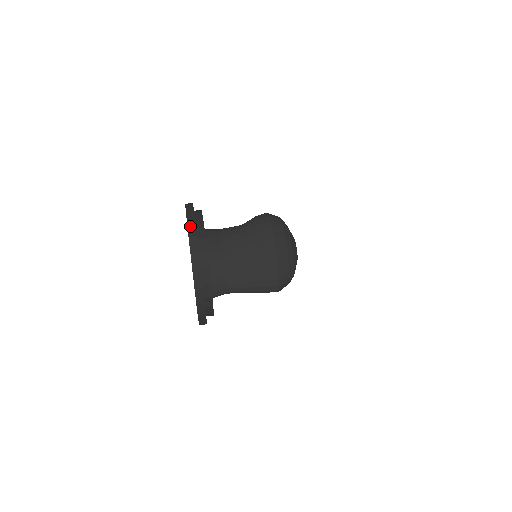
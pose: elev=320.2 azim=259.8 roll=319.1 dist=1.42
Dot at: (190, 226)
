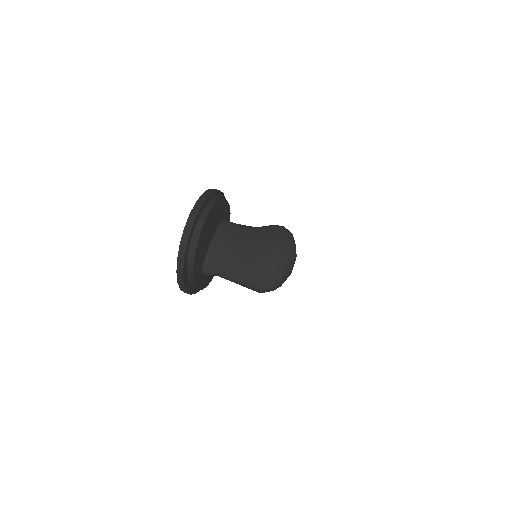
Dot at: (202, 197)
